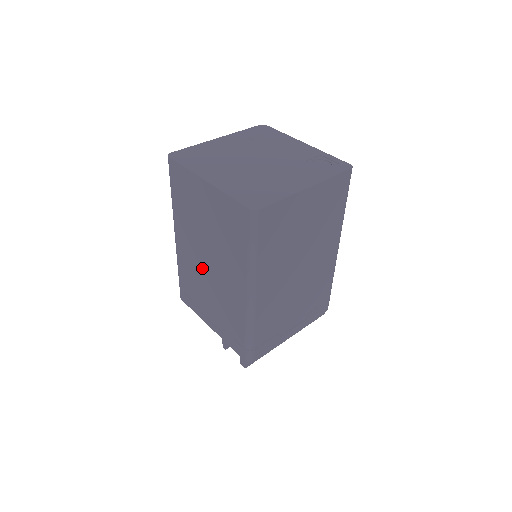
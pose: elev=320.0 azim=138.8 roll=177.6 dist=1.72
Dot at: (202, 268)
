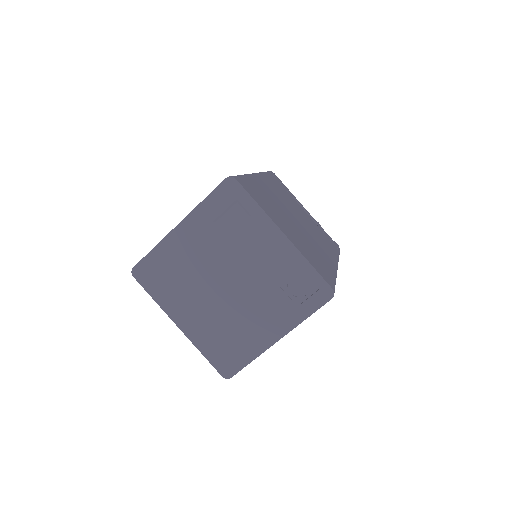
Dot at: occluded
